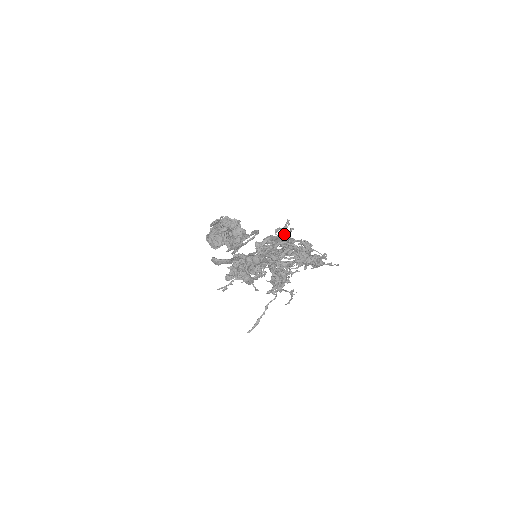
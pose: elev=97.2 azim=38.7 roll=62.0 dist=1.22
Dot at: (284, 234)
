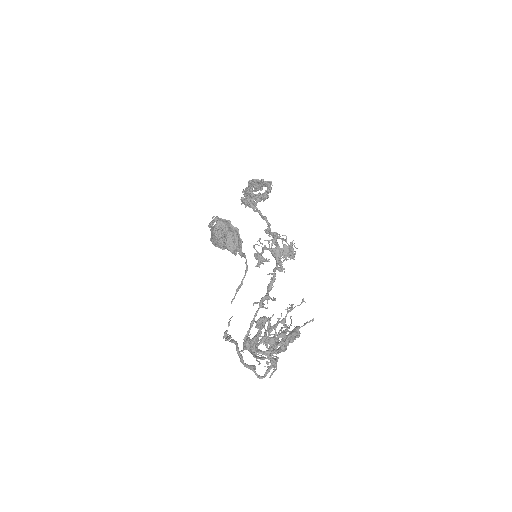
Dot at: (264, 319)
